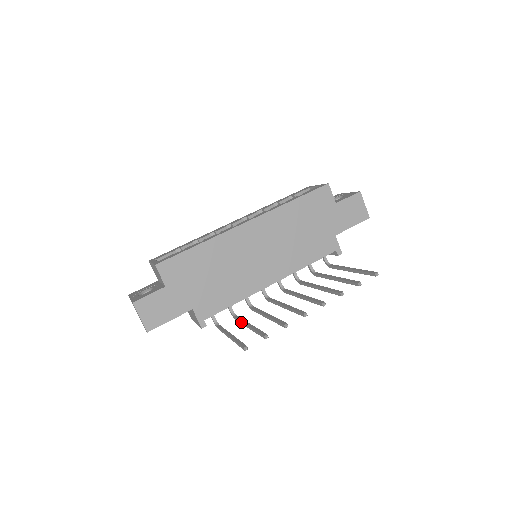
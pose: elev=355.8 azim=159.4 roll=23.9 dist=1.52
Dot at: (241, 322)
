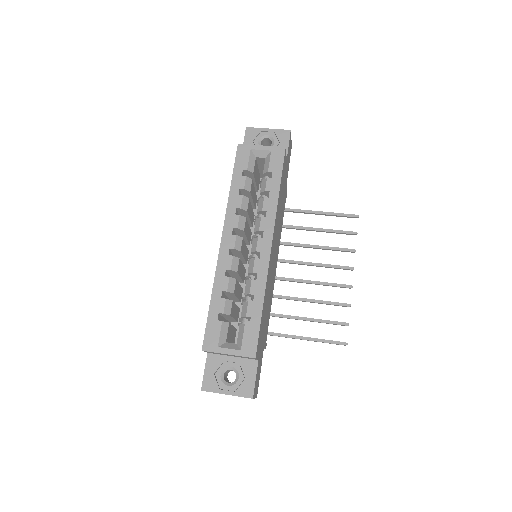
Dot at: occluded
